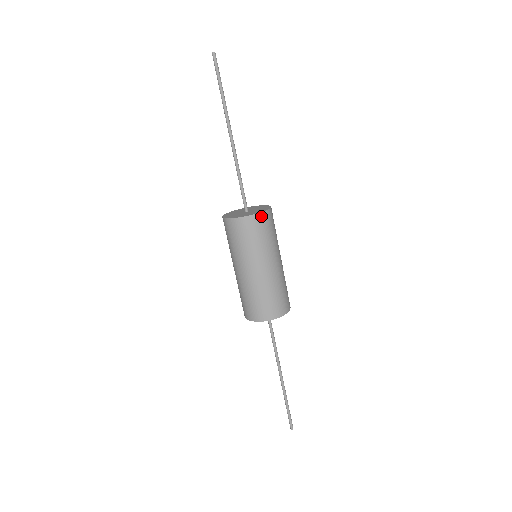
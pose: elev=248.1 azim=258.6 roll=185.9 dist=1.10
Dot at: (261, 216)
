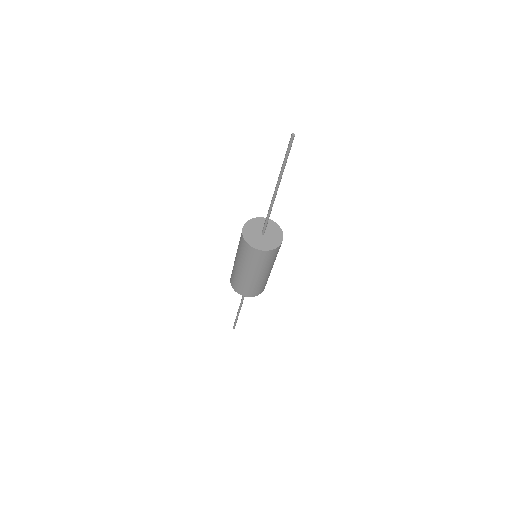
Dot at: (273, 251)
